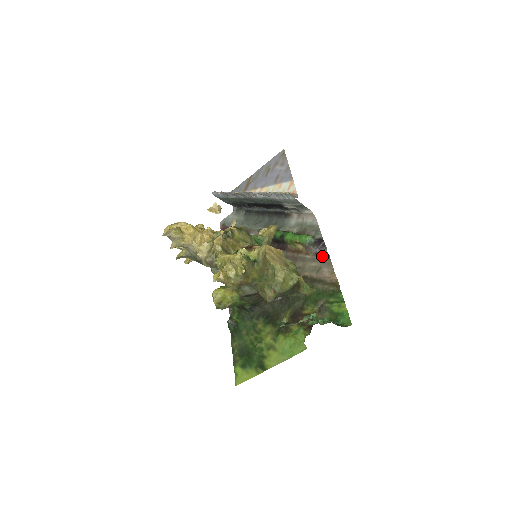
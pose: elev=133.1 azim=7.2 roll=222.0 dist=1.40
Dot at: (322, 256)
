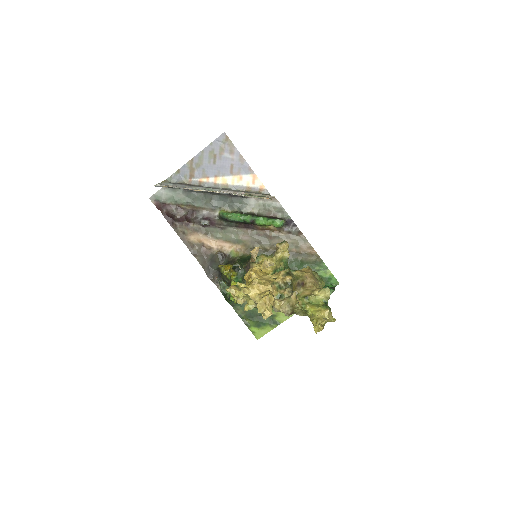
Dot at: (296, 234)
